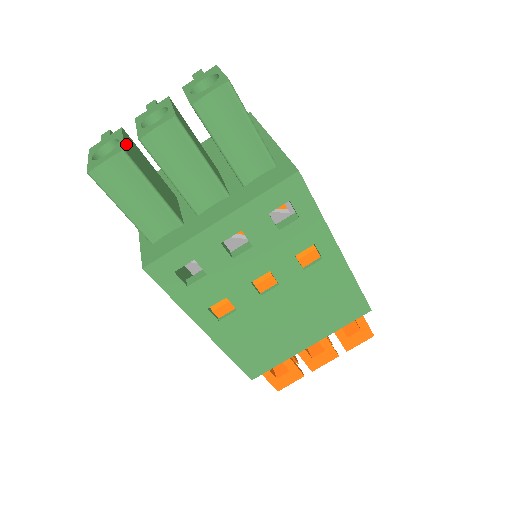
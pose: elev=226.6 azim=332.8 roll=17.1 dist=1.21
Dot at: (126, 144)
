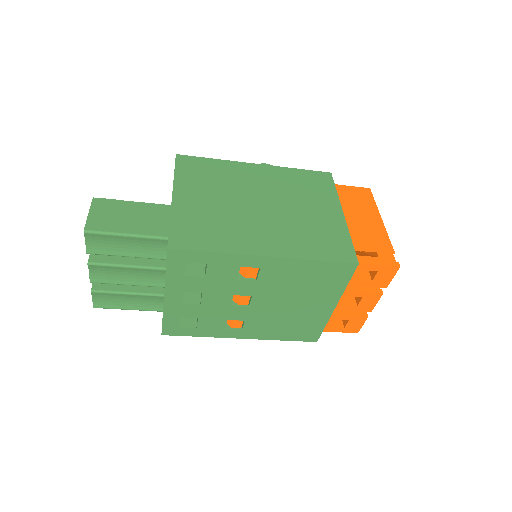
Dot at: occluded
